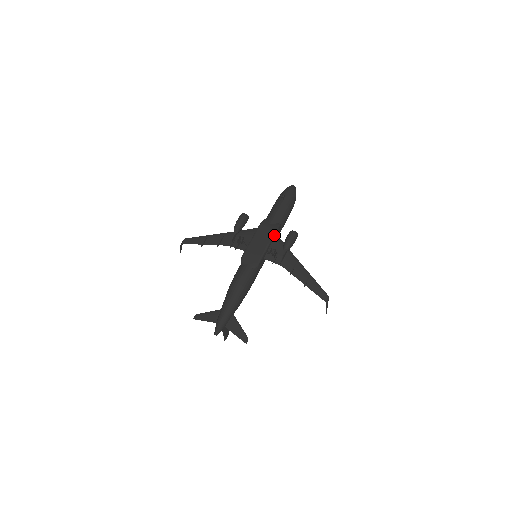
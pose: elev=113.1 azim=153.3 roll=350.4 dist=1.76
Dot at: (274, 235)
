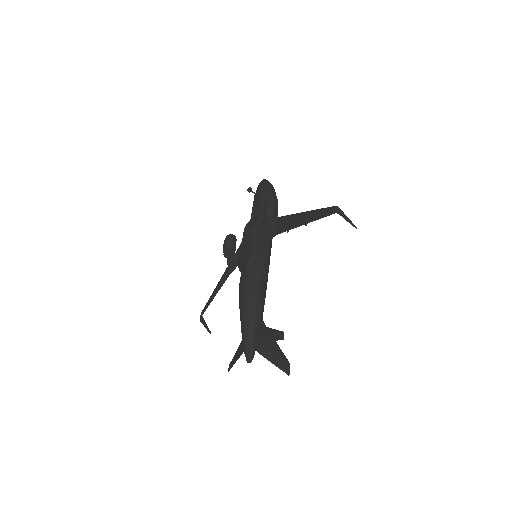
Dot at: (258, 221)
